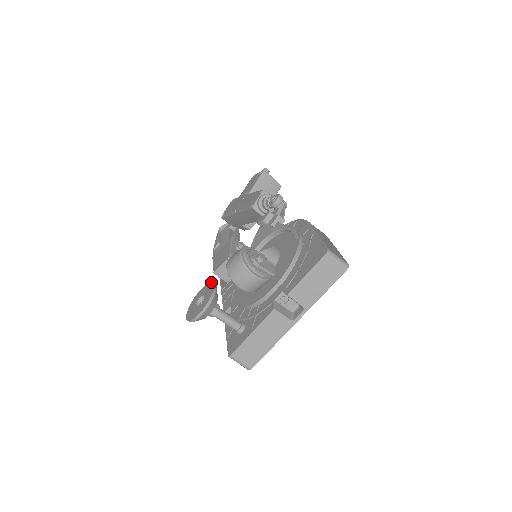
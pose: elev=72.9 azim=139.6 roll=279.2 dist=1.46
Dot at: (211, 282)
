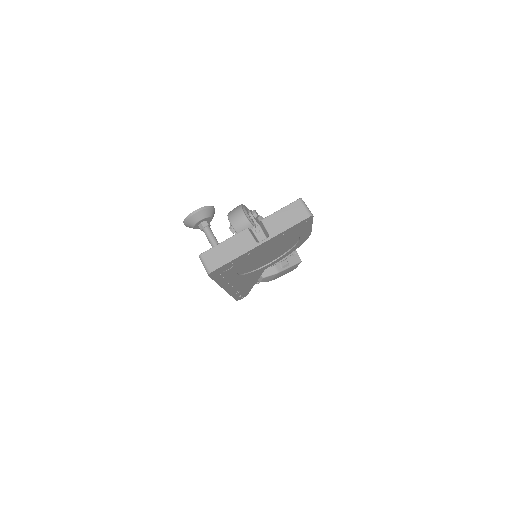
Dot at: occluded
